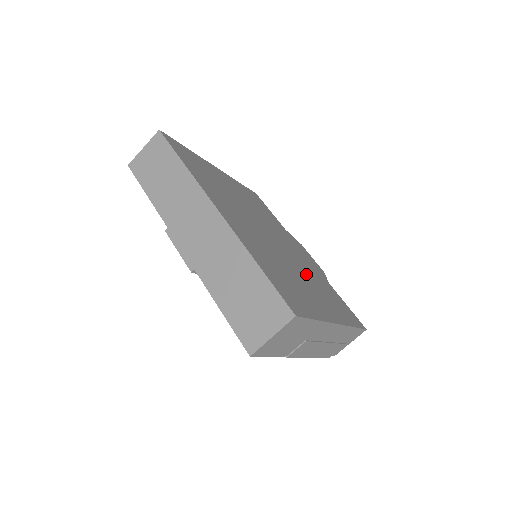
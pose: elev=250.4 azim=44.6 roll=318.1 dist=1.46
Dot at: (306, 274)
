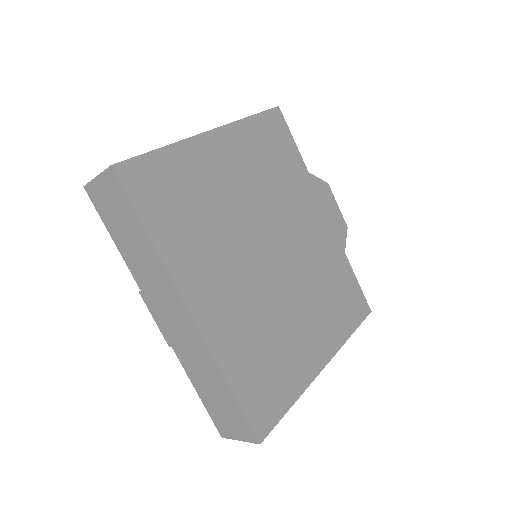
Dot at: (309, 288)
